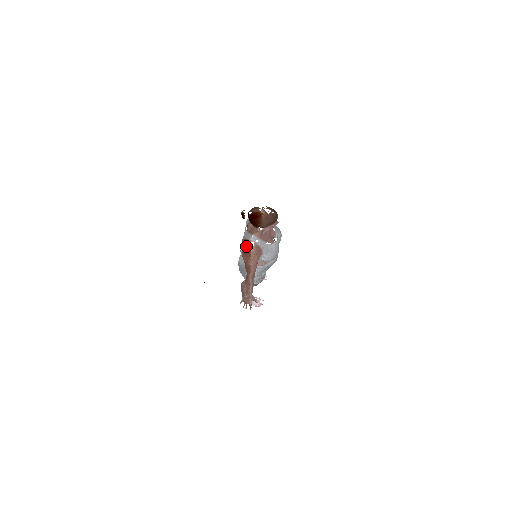
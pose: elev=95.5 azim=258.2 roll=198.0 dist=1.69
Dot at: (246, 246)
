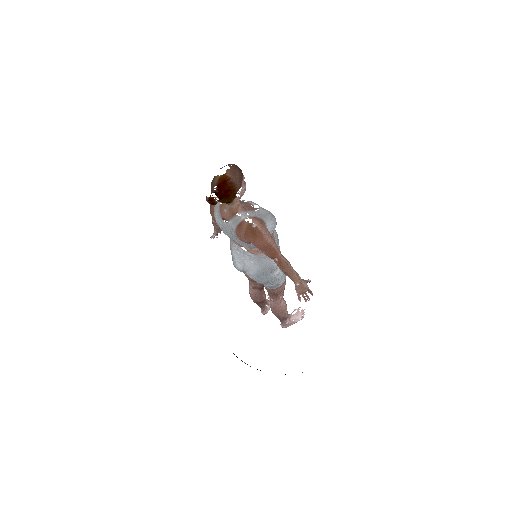
Dot at: (246, 229)
